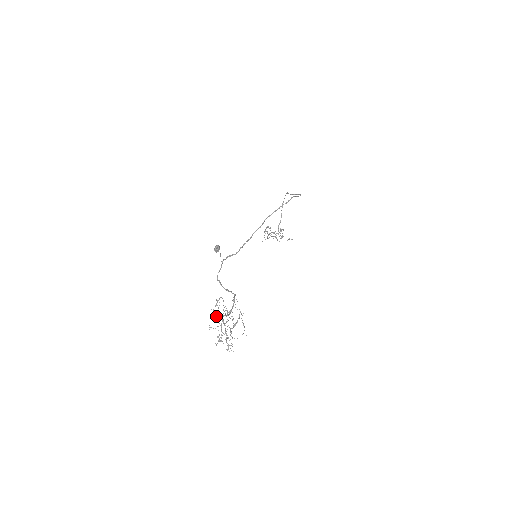
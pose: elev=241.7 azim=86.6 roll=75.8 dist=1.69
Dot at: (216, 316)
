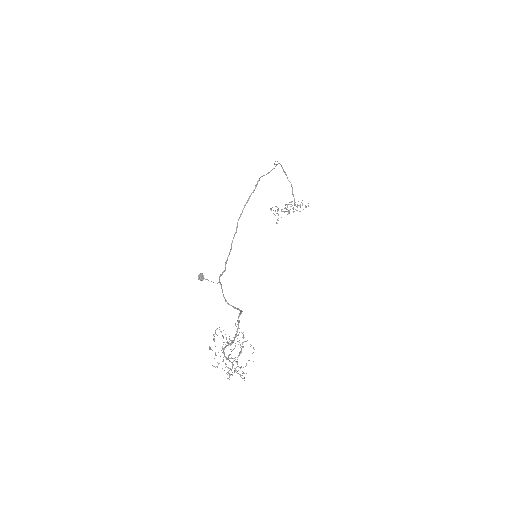
Dot at: (215, 353)
